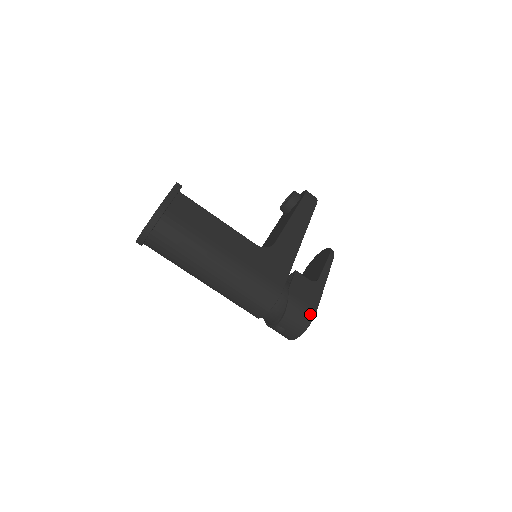
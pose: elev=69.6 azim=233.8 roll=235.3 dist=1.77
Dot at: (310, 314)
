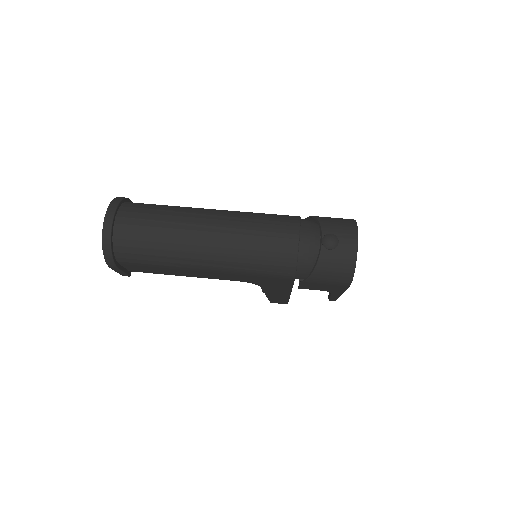
Dot at: occluded
